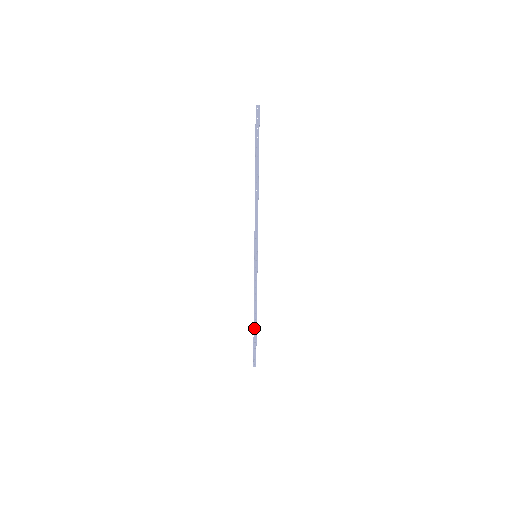
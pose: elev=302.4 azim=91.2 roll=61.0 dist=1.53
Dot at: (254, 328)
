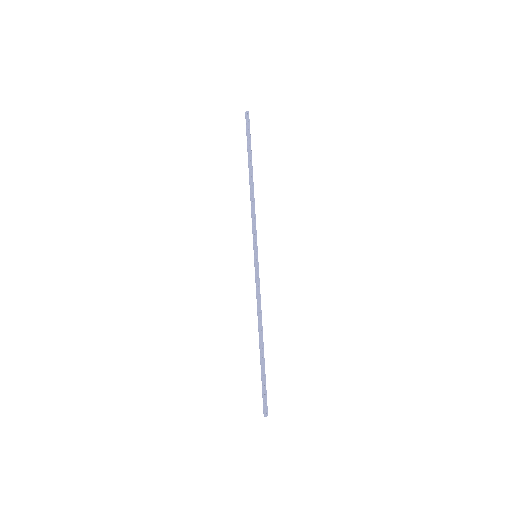
Dot at: (261, 353)
